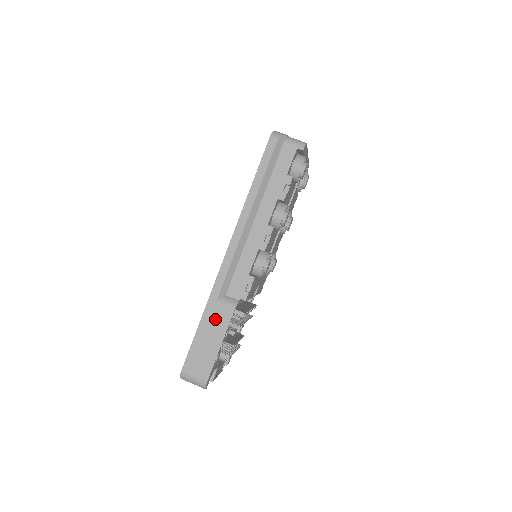
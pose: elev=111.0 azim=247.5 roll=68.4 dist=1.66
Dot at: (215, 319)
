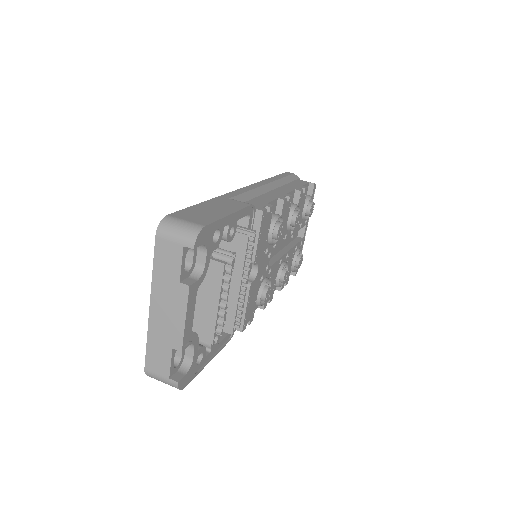
Dot at: (226, 203)
